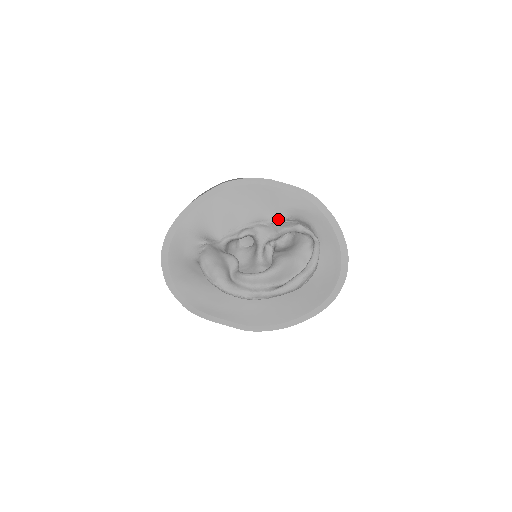
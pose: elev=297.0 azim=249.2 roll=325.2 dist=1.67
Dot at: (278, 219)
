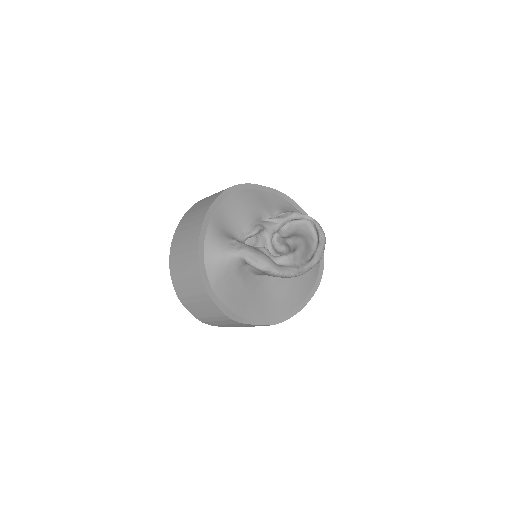
Dot at: (273, 215)
